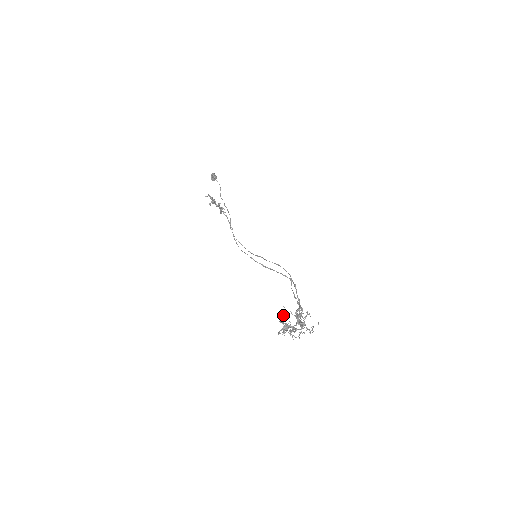
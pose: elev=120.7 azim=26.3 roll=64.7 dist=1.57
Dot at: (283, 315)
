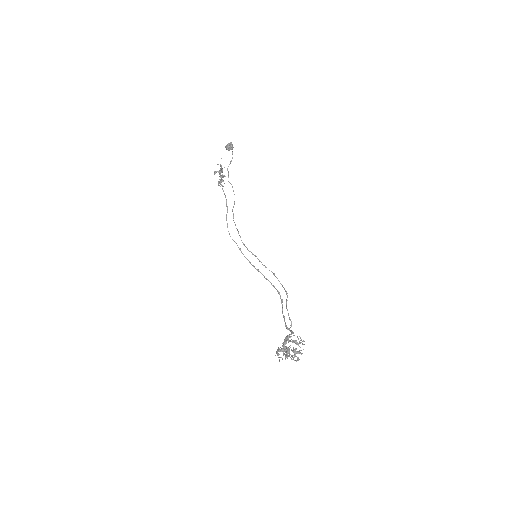
Dot at: (287, 339)
